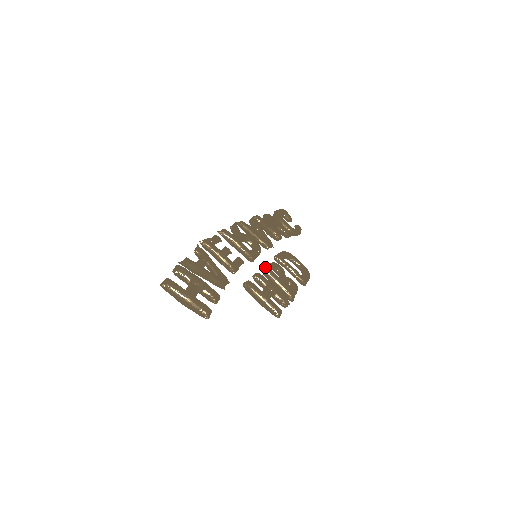
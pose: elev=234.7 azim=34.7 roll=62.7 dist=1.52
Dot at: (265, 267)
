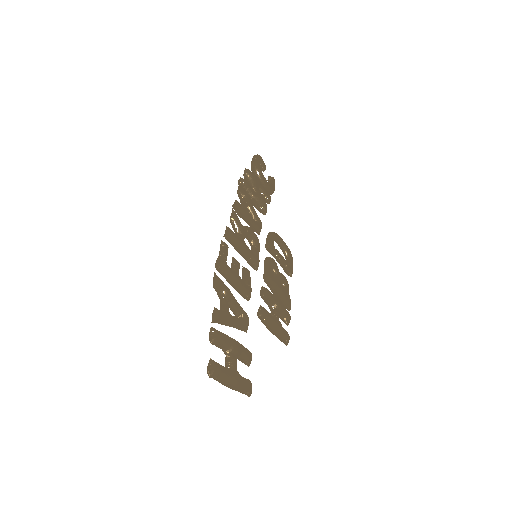
Dot at: (270, 277)
